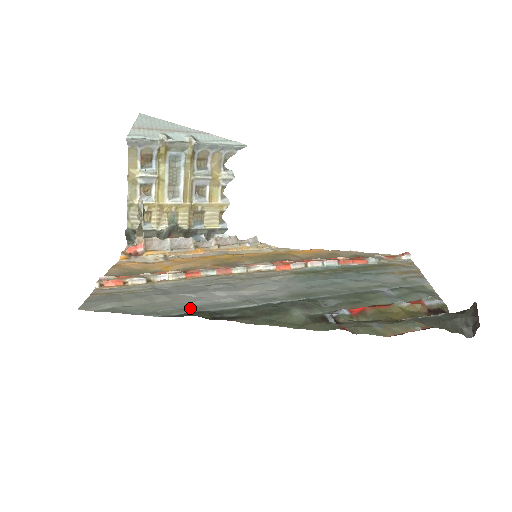
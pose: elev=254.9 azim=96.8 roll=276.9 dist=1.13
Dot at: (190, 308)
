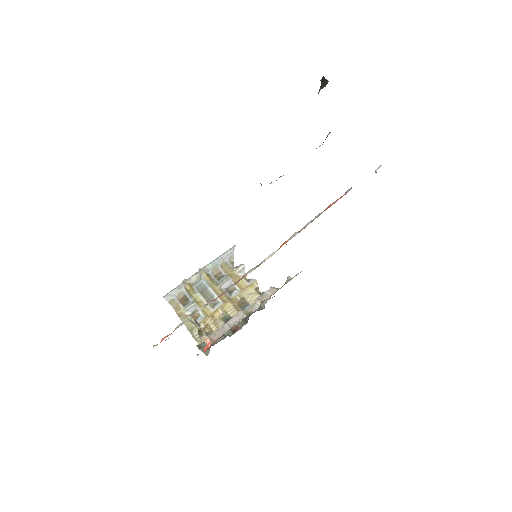
Dot at: occluded
